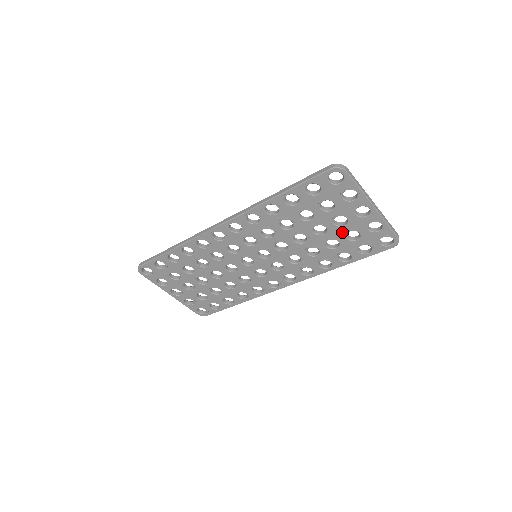
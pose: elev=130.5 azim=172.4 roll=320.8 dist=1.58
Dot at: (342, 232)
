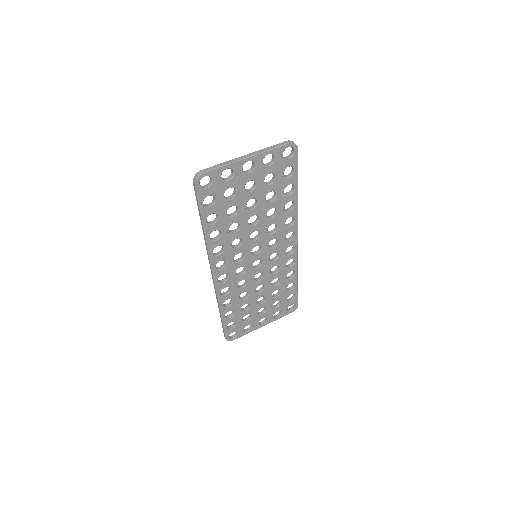
Dot at: (262, 187)
